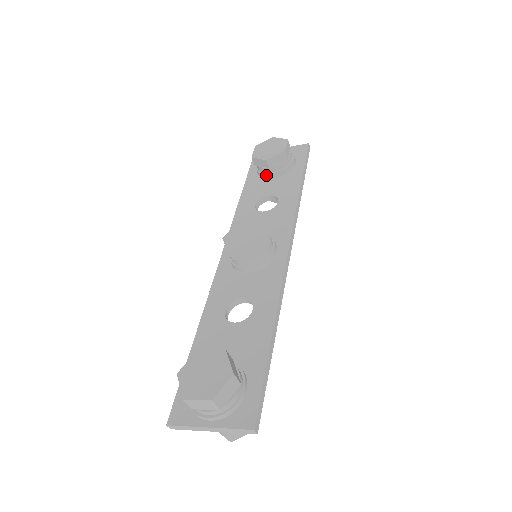
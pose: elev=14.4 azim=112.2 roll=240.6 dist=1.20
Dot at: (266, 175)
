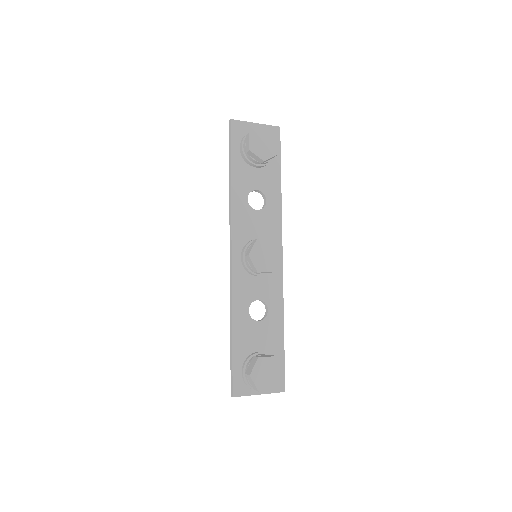
Dot at: (253, 165)
